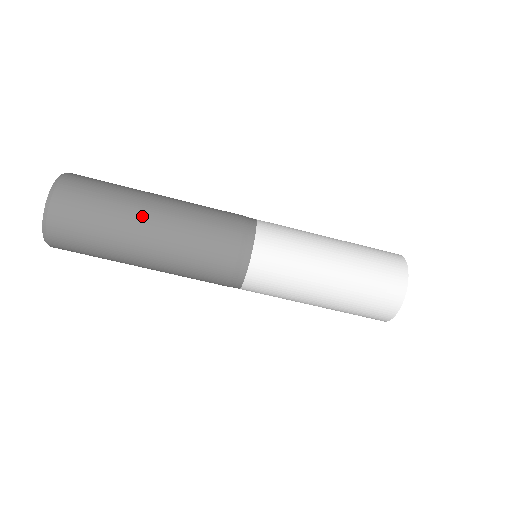
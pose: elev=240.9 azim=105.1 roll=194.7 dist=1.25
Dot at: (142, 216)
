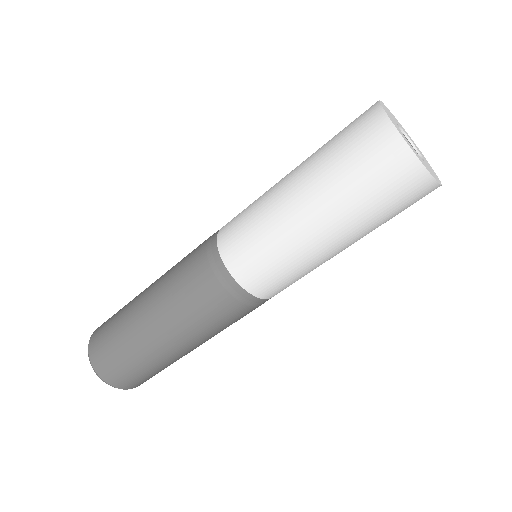
Dot at: (140, 296)
